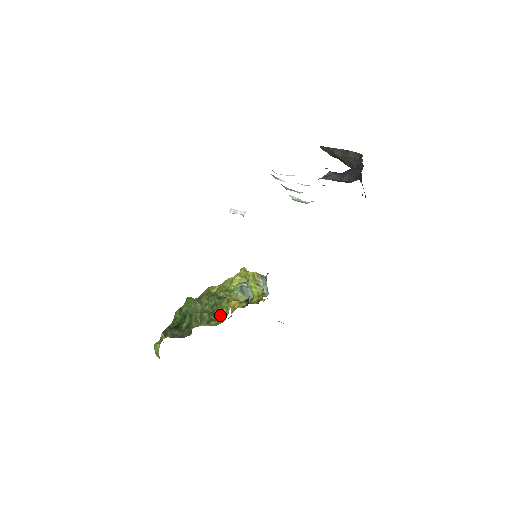
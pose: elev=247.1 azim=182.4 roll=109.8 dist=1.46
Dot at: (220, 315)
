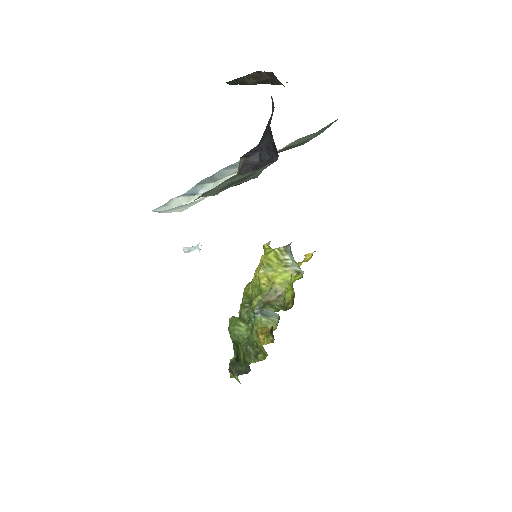
Dot at: (260, 348)
